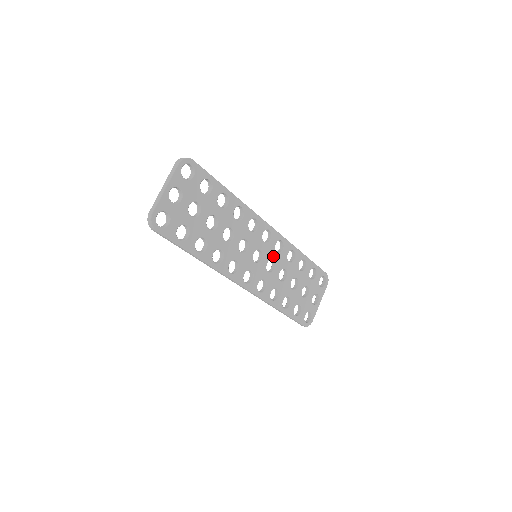
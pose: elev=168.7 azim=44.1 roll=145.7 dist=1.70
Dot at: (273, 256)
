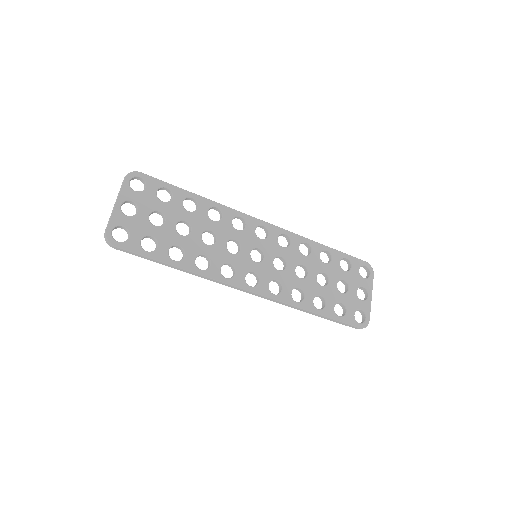
Dot at: (279, 252)
